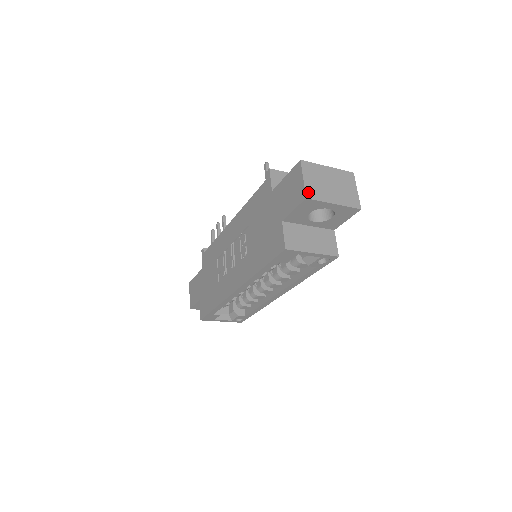
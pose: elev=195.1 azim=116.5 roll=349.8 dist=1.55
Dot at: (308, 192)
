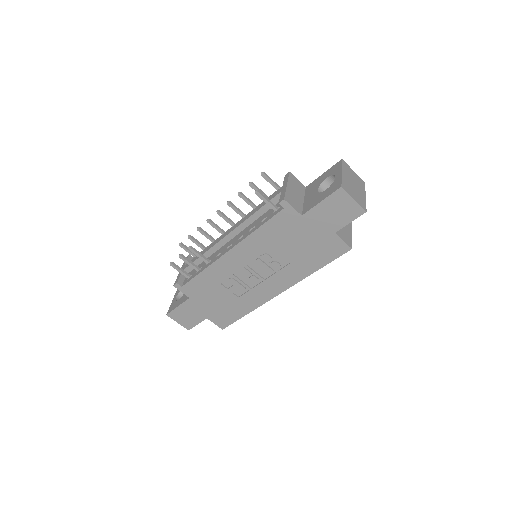
Dot at: (362, 206)
